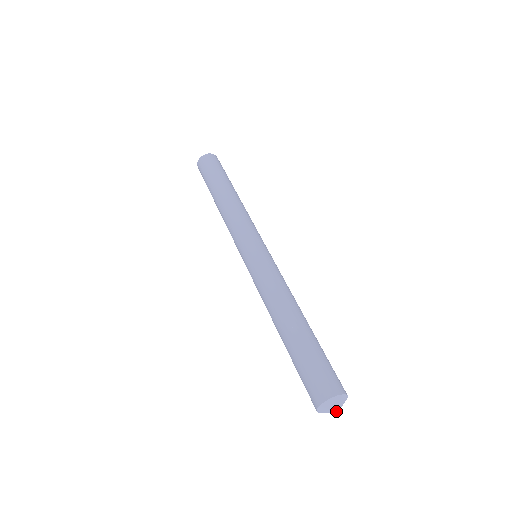
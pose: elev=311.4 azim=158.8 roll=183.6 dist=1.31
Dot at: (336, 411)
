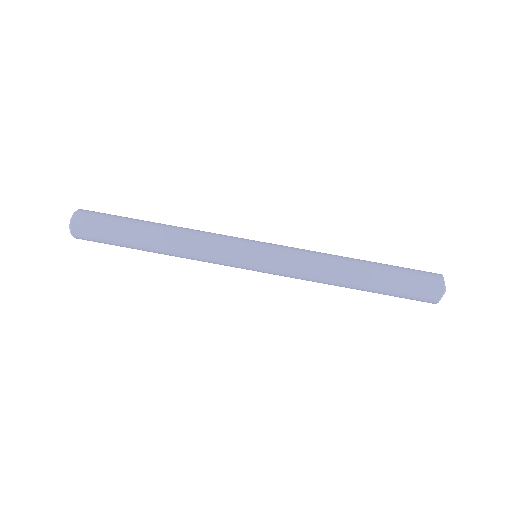
Dot at: occluded
